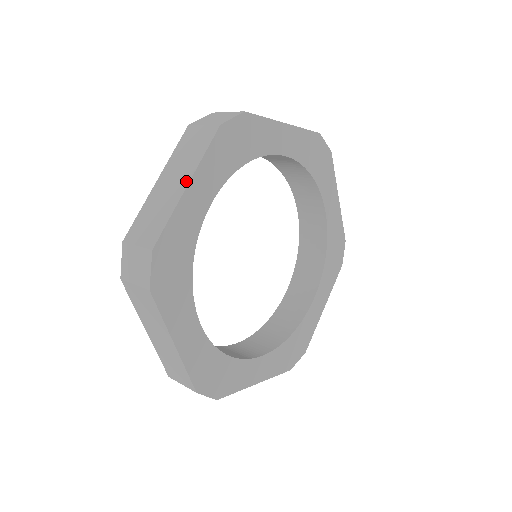
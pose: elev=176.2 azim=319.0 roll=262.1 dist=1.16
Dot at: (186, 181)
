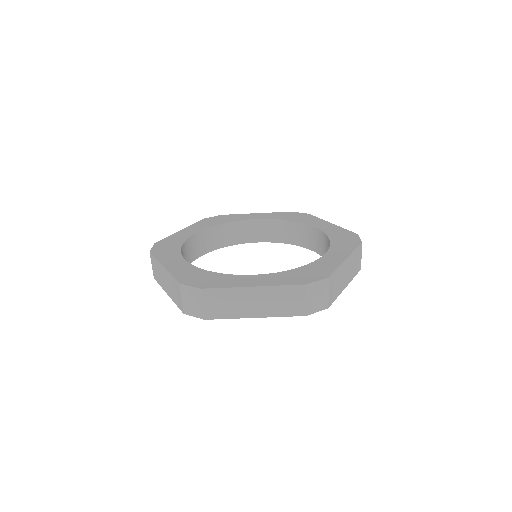
Dot at: occluded
